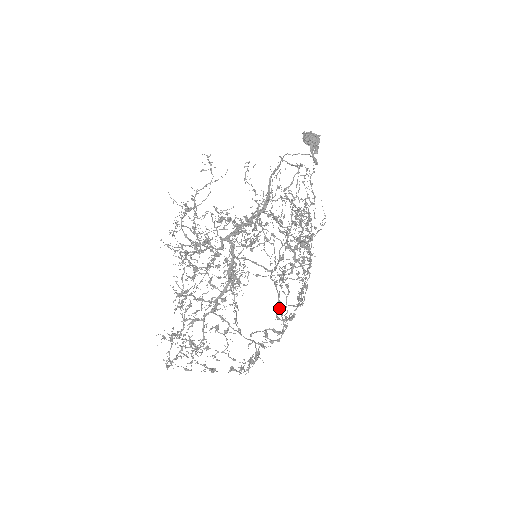
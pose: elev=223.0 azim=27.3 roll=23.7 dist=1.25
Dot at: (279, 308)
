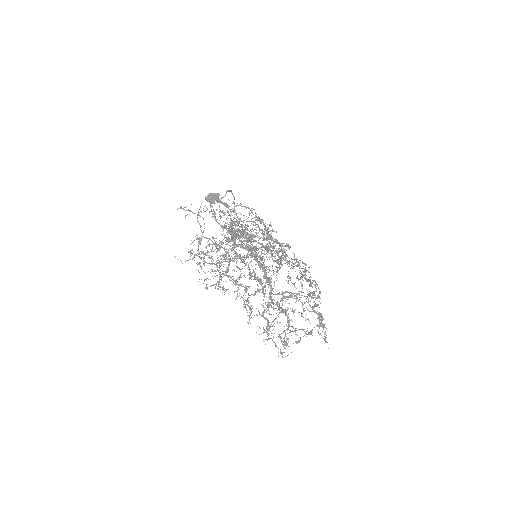
Dot at: occluded
